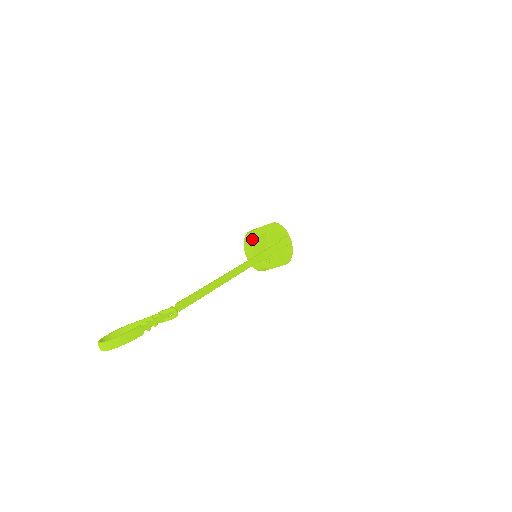
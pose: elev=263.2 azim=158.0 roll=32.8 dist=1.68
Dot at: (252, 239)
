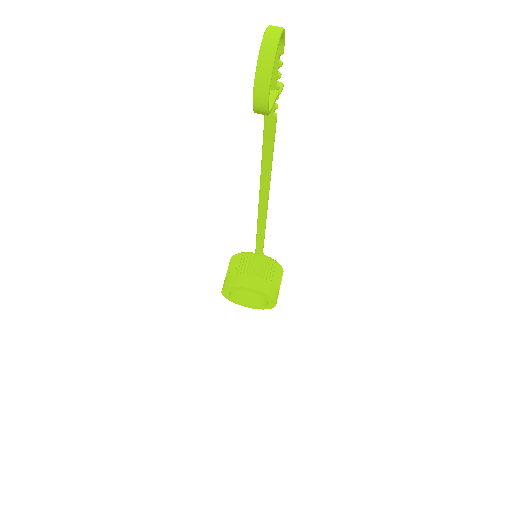
Dot at: (233, 275)
